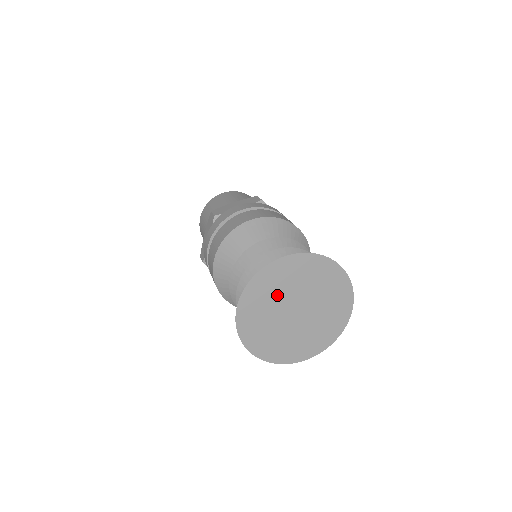
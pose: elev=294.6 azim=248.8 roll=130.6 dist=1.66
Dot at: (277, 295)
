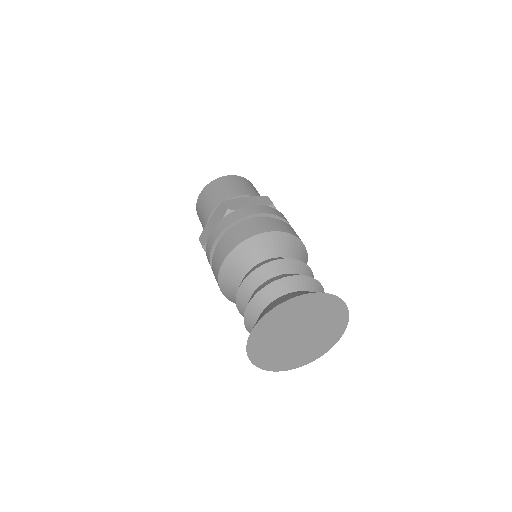
Dot at: (290, 321)
